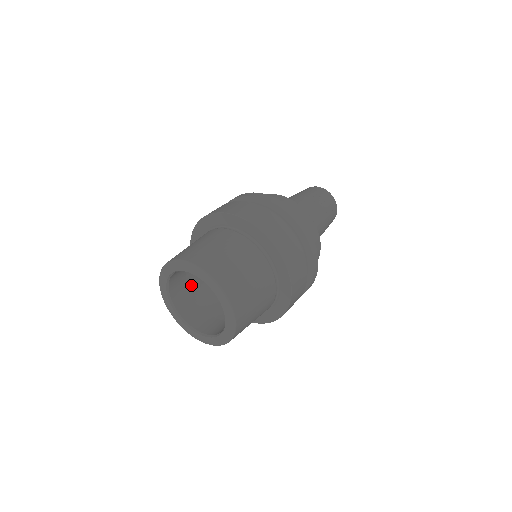
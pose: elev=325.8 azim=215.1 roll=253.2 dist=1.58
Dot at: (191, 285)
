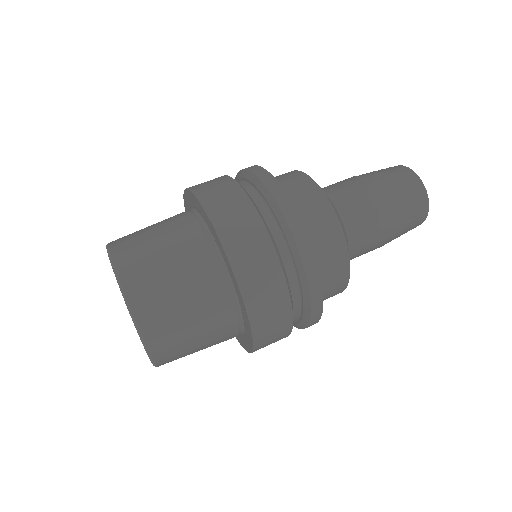
Dot at: occluded
